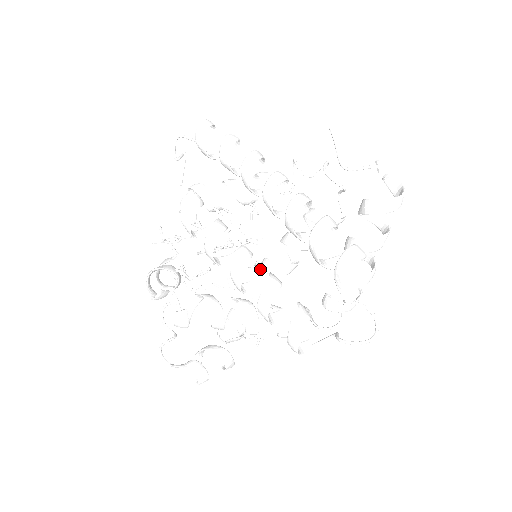
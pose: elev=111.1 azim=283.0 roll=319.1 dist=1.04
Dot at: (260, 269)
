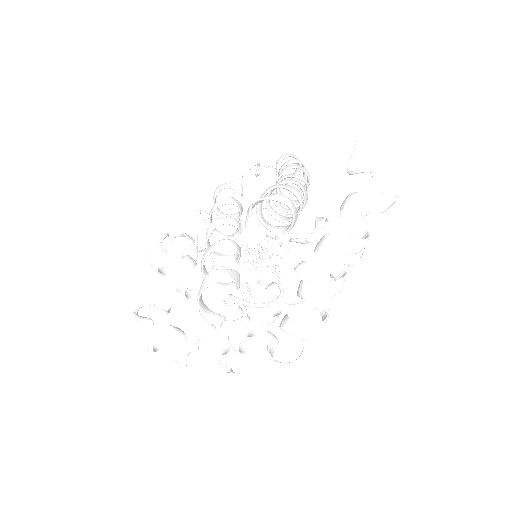
Dot at: (271, 298)
